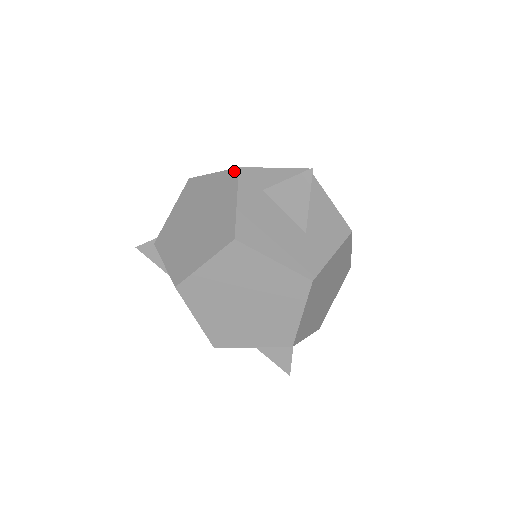
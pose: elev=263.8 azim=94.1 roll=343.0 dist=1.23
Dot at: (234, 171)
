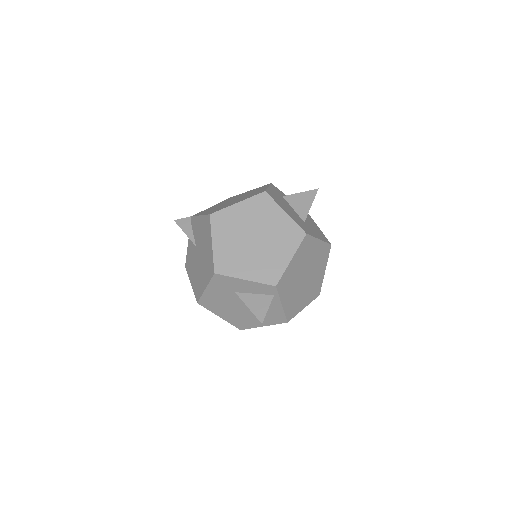
Dot at: (267, 184)
